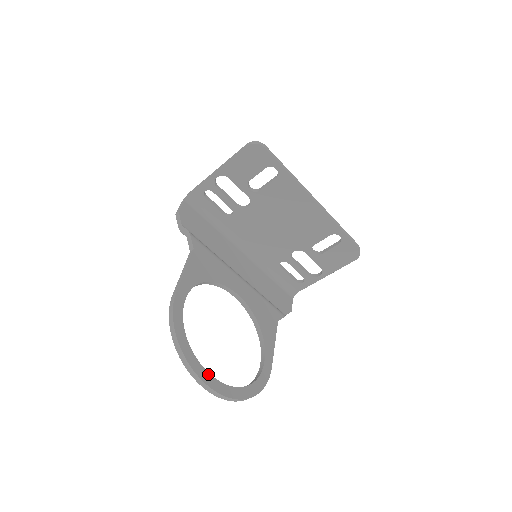
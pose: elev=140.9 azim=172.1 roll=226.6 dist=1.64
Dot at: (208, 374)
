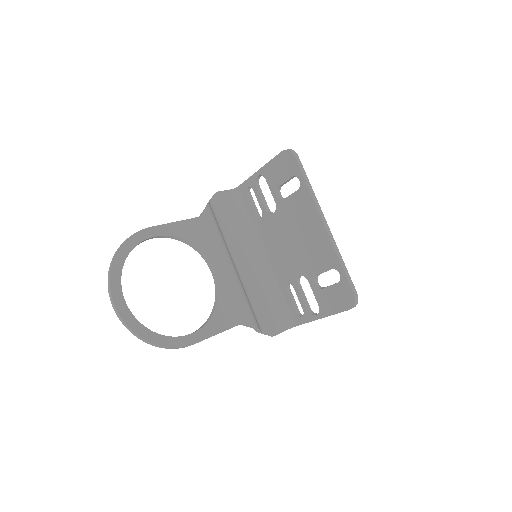
Dot at: (121, 291)
